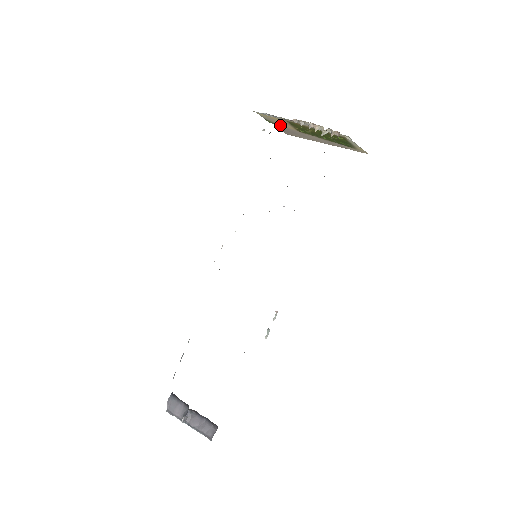
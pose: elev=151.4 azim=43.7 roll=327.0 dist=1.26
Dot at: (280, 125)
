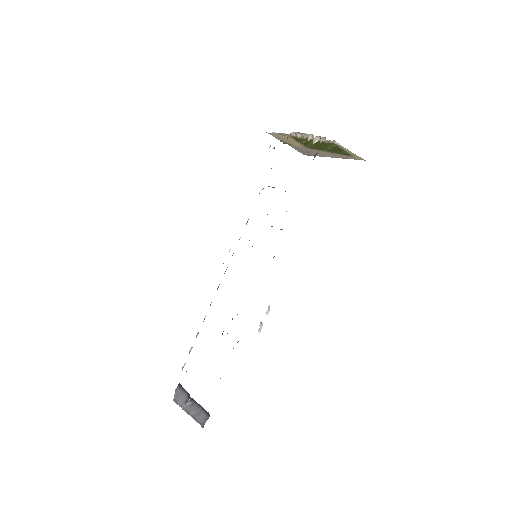
Dot at: (293, 144)
